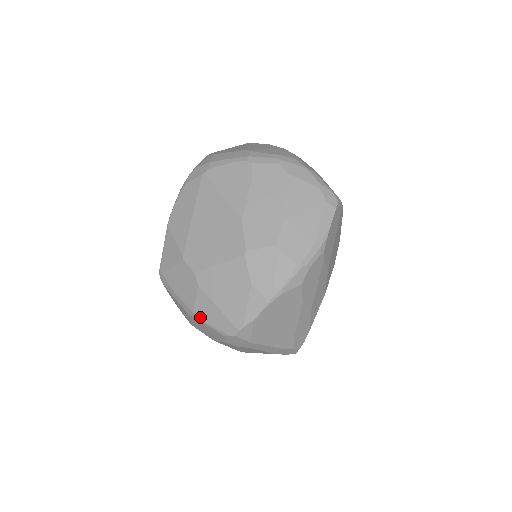
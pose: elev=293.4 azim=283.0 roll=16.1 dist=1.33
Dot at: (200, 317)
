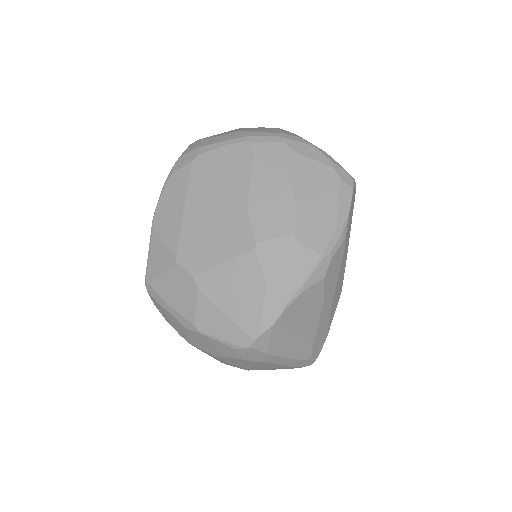
Dot at: (203, 329)
